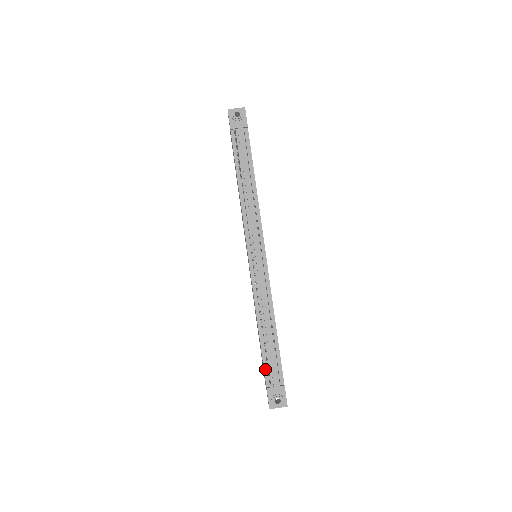
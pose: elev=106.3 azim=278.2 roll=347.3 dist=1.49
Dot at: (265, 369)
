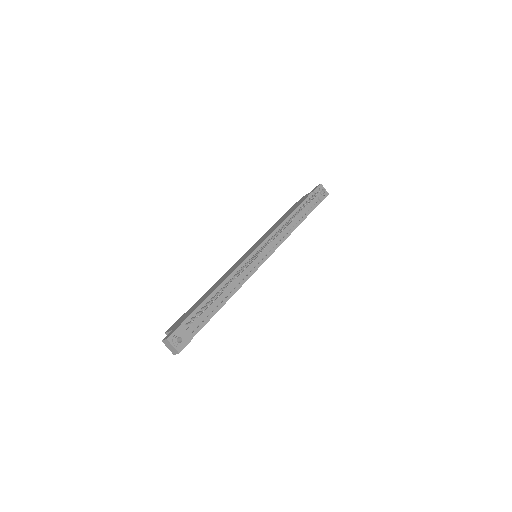
Dot at: (193, 313)
